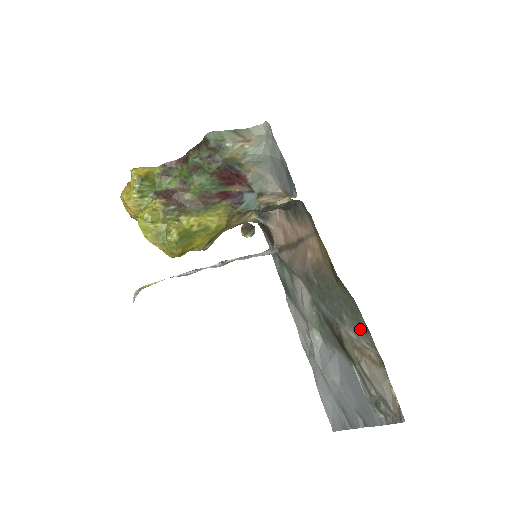
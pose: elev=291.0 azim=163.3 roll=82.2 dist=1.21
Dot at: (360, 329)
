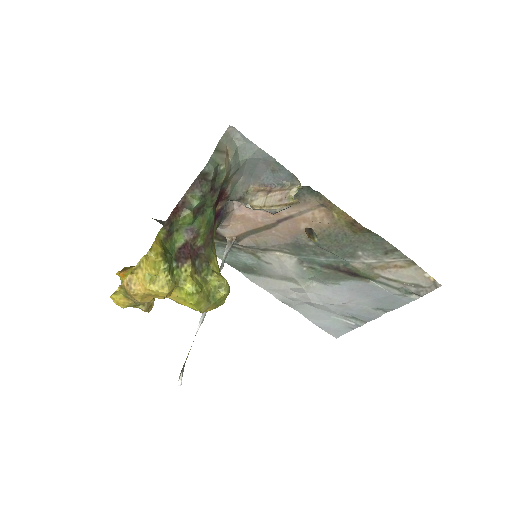
Dot at: (385, 253)
